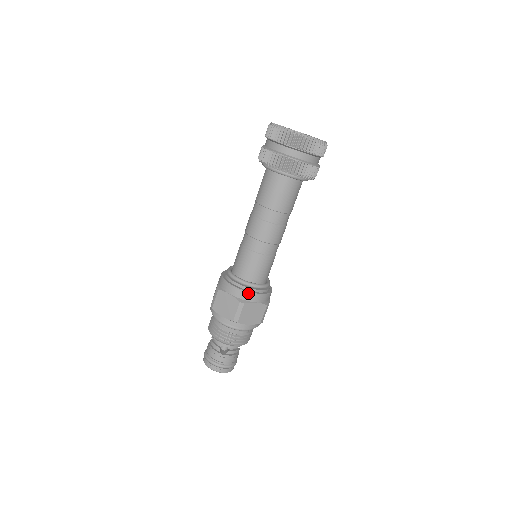
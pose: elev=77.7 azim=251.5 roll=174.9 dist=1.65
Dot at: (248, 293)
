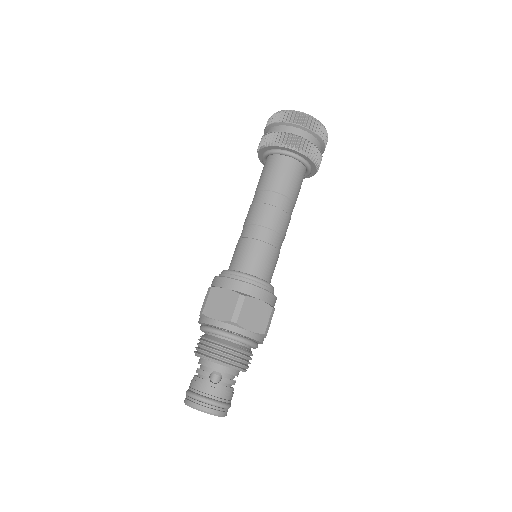
Dot at: (250, 285)
